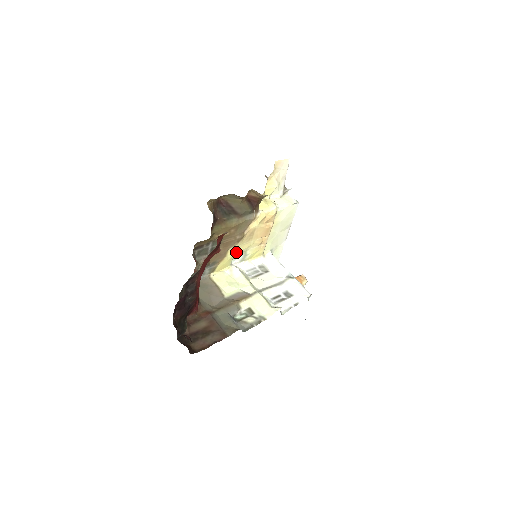
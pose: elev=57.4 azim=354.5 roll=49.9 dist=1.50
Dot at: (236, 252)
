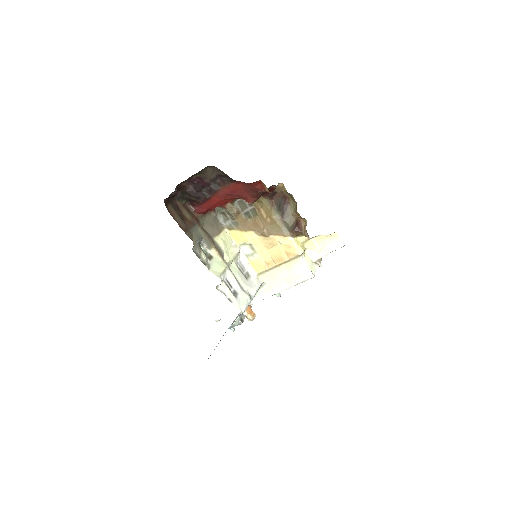
Dot at: (252, 241)
